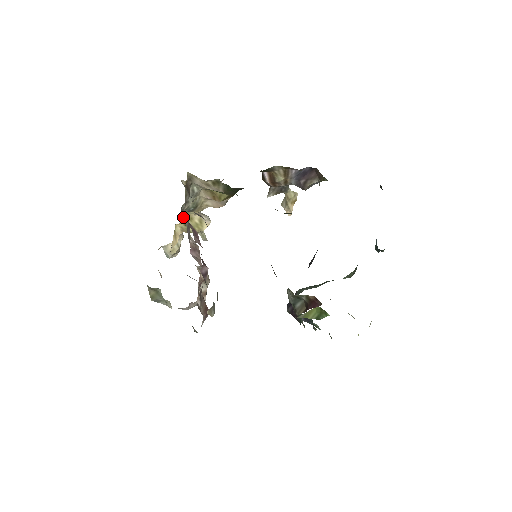
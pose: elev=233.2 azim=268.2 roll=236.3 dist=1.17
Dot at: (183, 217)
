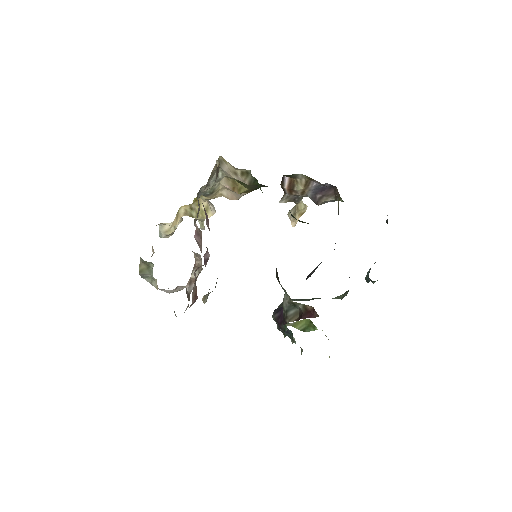
Dot at: occluded
